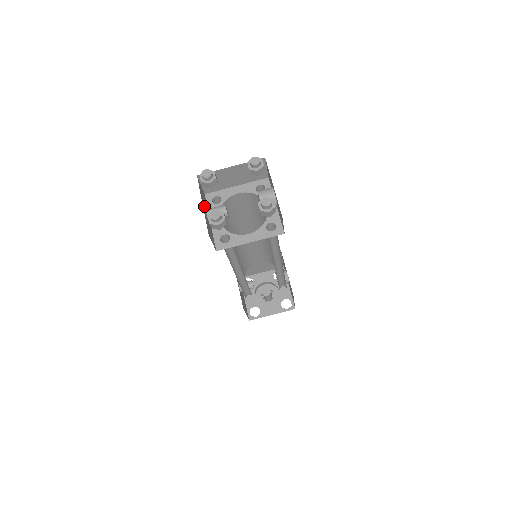
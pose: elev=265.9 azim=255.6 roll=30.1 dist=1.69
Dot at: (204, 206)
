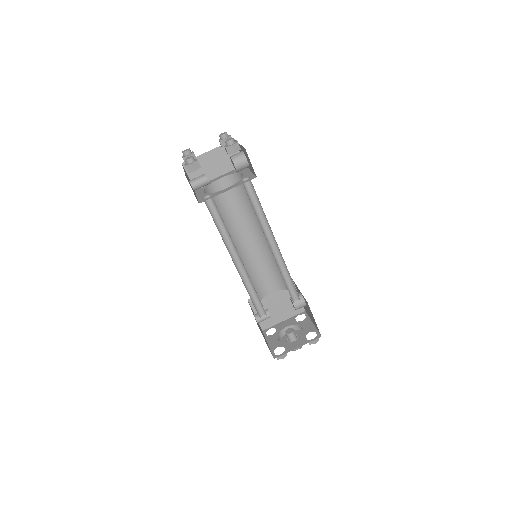
Dot at: (187, 177)
